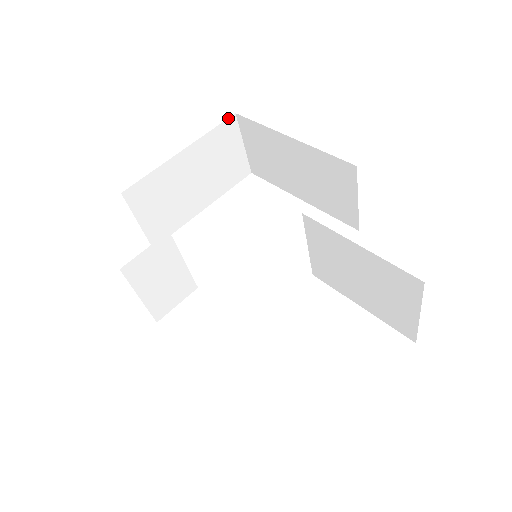
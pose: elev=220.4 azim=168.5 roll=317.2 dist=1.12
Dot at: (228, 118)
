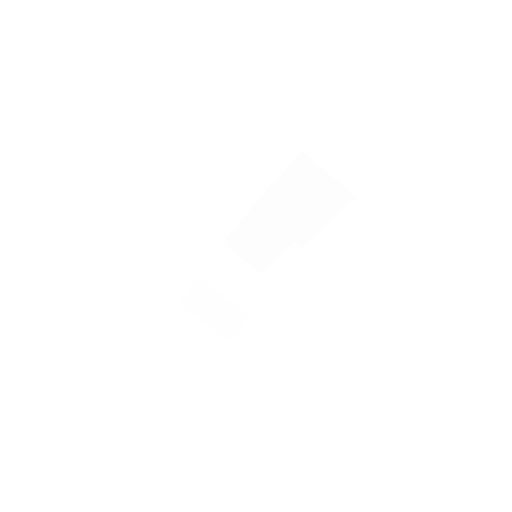
Dot at: (220, 247)
